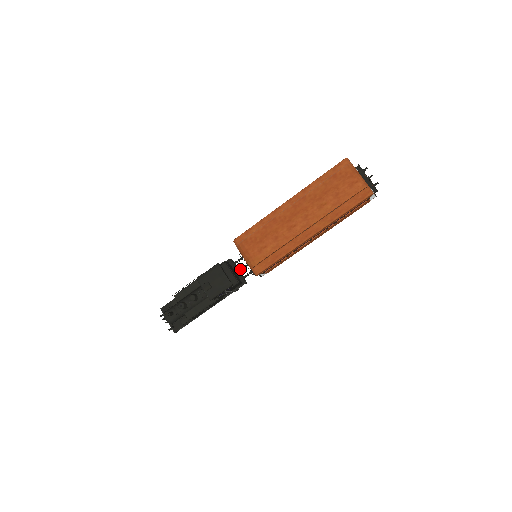
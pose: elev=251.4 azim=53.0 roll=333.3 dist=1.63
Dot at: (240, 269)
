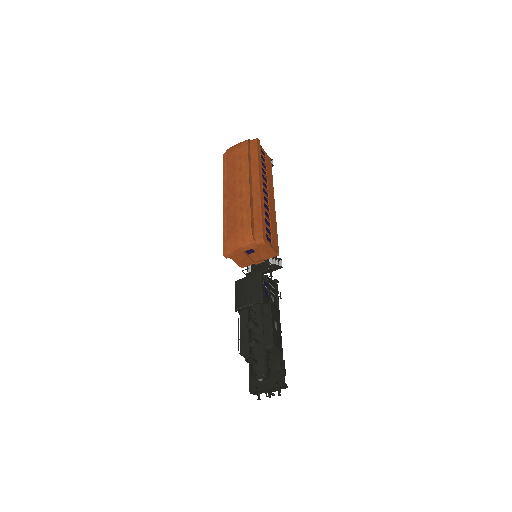
Dot at: occluded
